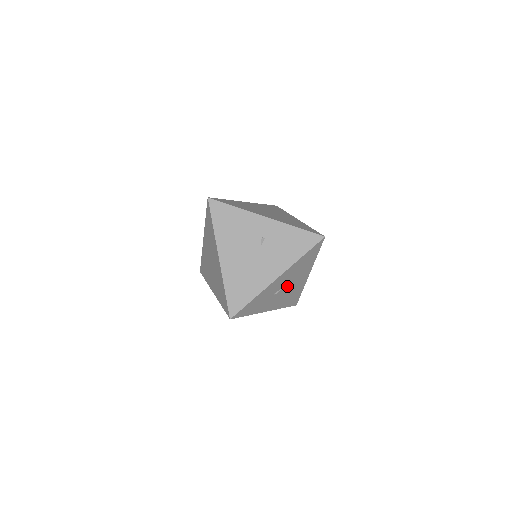
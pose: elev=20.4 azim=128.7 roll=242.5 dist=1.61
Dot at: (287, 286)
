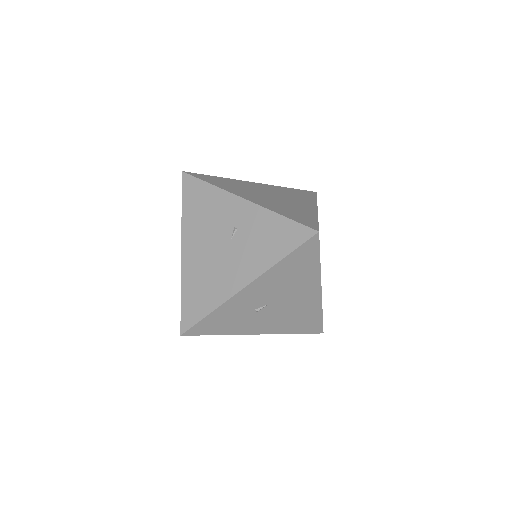
Dot at: (279, 302)
